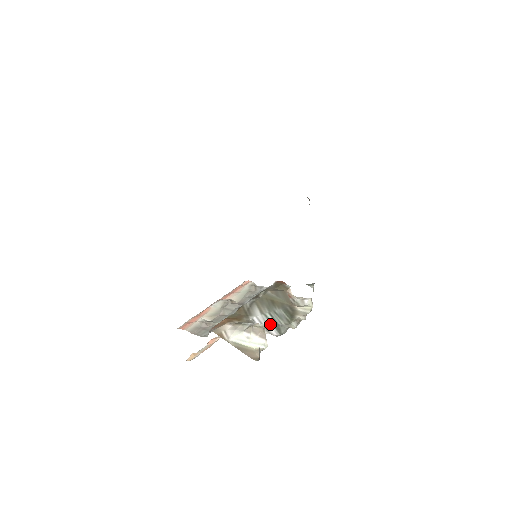
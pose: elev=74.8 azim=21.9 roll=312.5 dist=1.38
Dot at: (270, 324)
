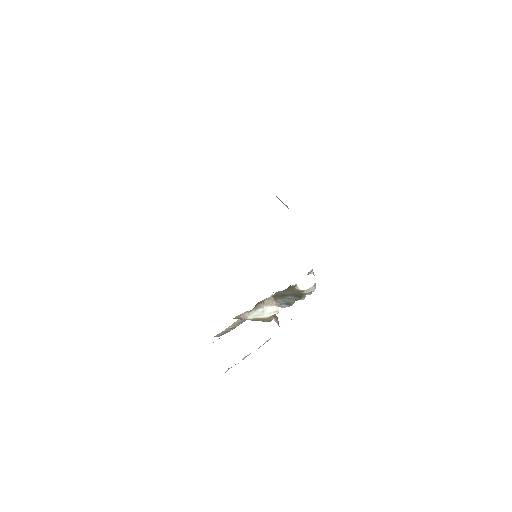
Dot at: (281, 304)
